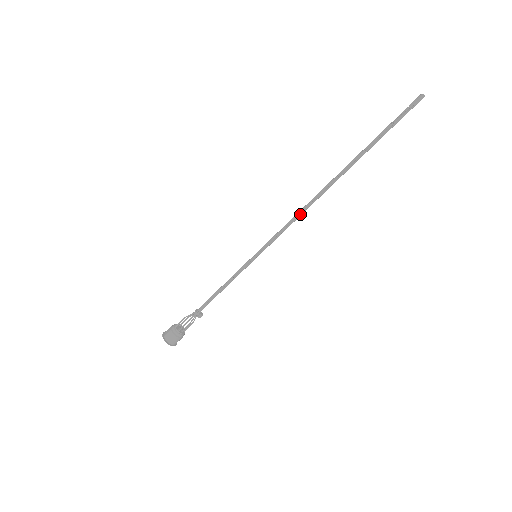
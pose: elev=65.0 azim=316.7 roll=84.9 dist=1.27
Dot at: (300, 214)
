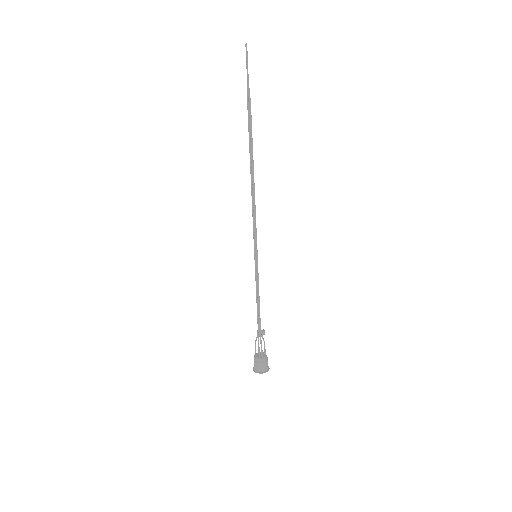
Dot at: (253, 200)
